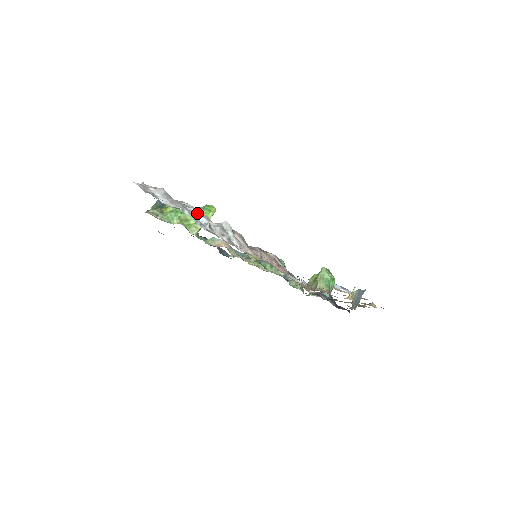
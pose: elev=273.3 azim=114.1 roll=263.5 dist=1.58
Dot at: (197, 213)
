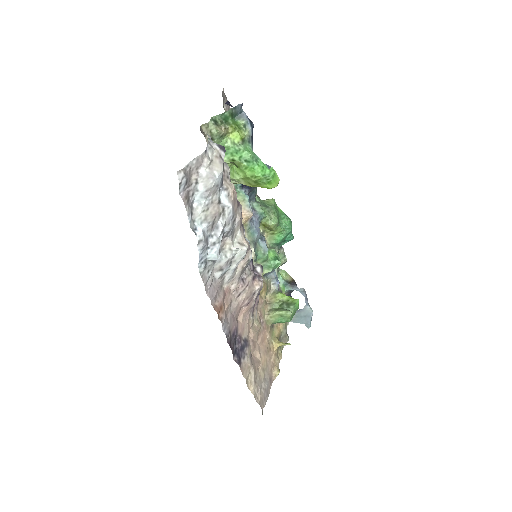
Dot at: (219, 238)
